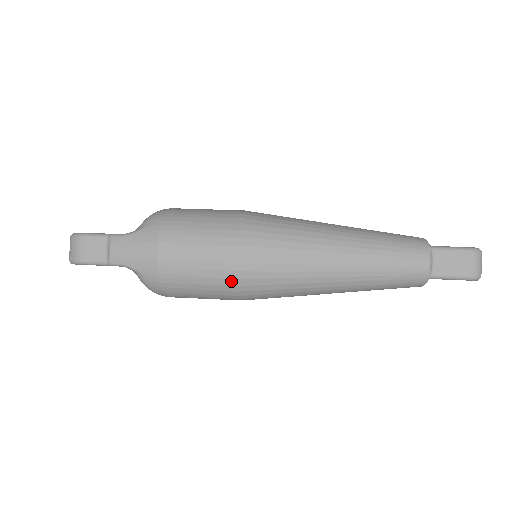
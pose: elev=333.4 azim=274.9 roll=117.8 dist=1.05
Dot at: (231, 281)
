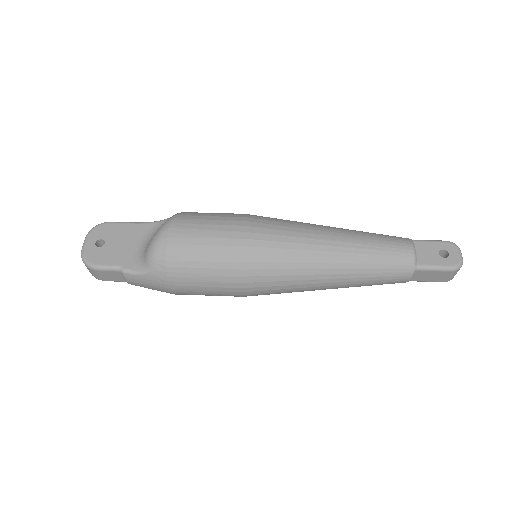
Dot at: (237, 296)
